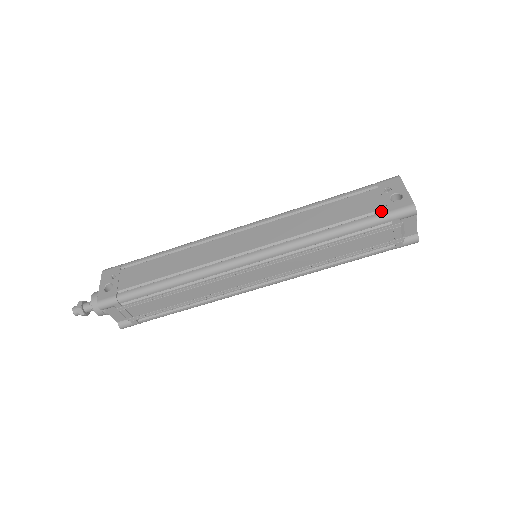
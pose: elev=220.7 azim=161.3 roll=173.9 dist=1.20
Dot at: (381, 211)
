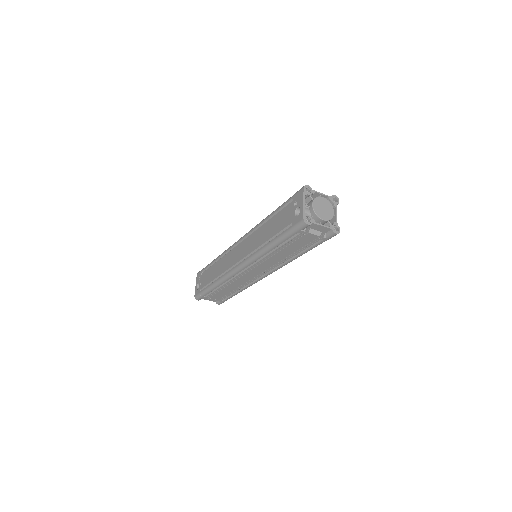
Dot at: (290, 225)
